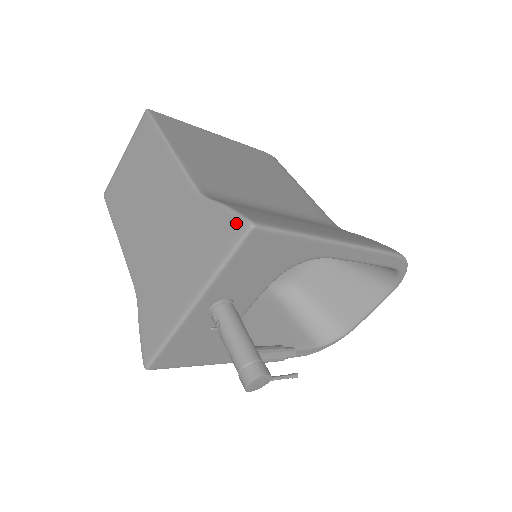
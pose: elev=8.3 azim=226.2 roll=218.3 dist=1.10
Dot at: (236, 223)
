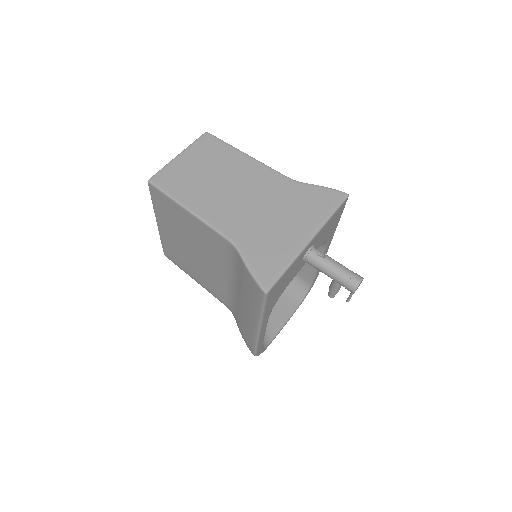
Dot at: (337, 193)
